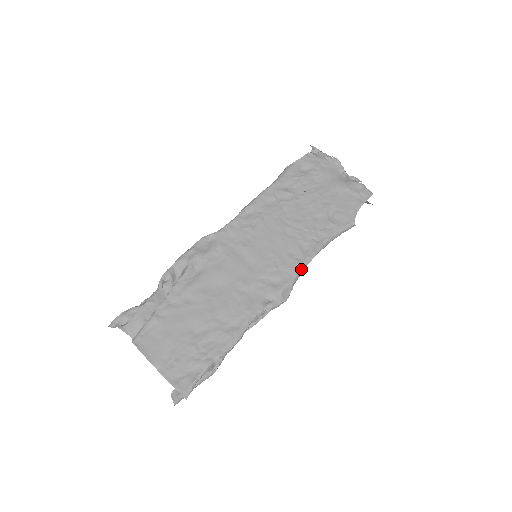
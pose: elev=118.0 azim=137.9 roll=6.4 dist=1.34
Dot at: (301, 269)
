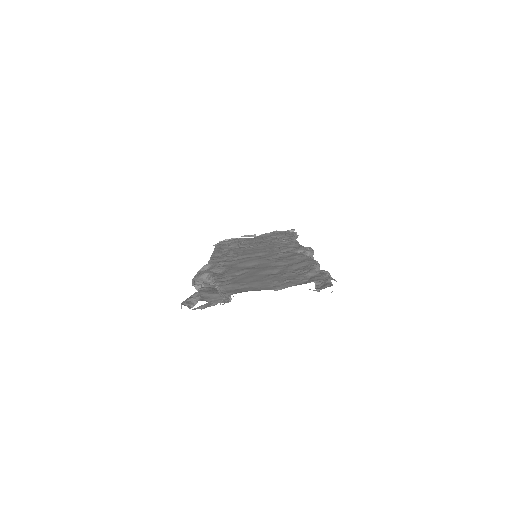
Dot at: occluded
